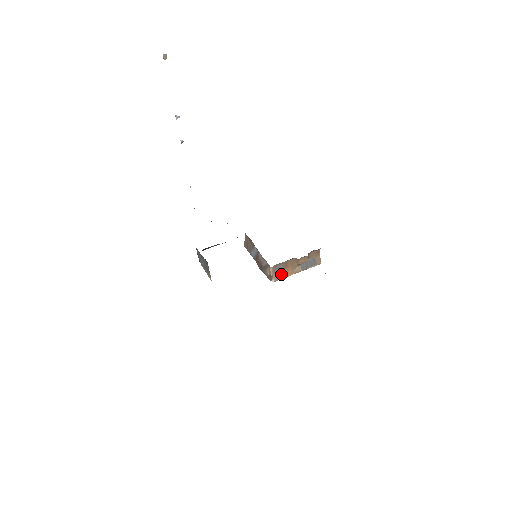
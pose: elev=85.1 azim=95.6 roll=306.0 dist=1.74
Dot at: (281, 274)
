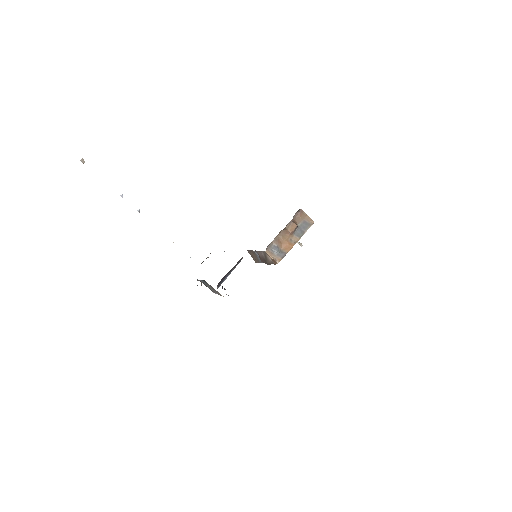
Dot at: (281, 252)
